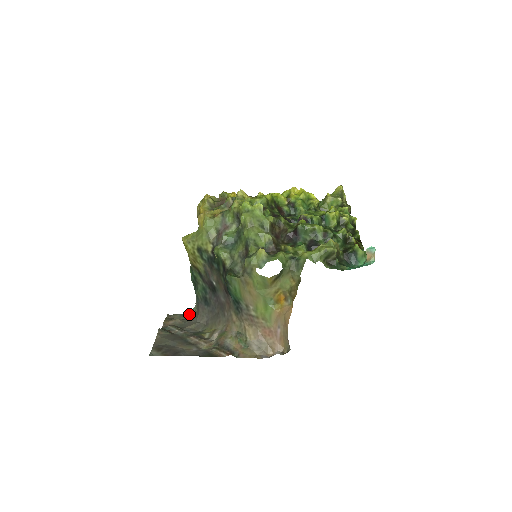
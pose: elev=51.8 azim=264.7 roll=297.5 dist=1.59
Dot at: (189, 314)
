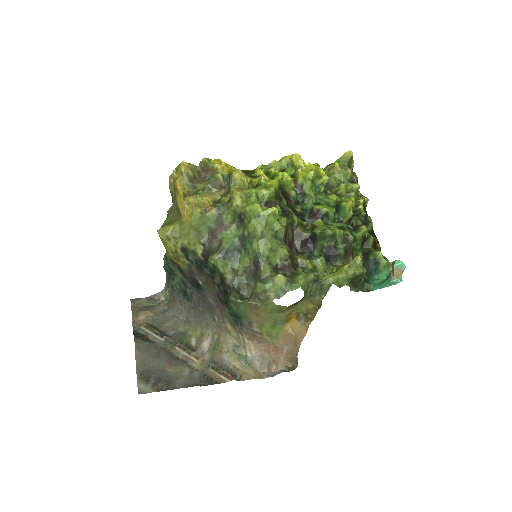
Dot at: (158, 298)
